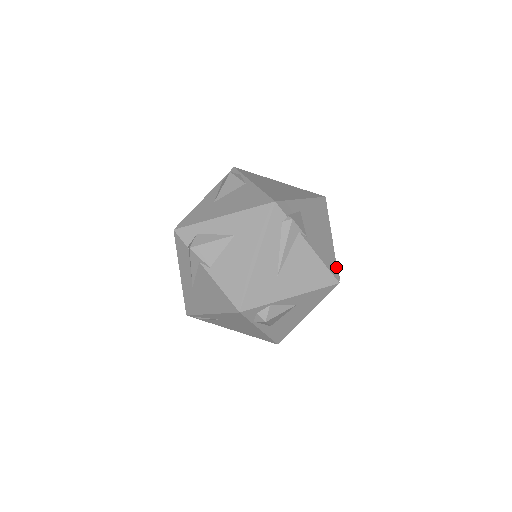
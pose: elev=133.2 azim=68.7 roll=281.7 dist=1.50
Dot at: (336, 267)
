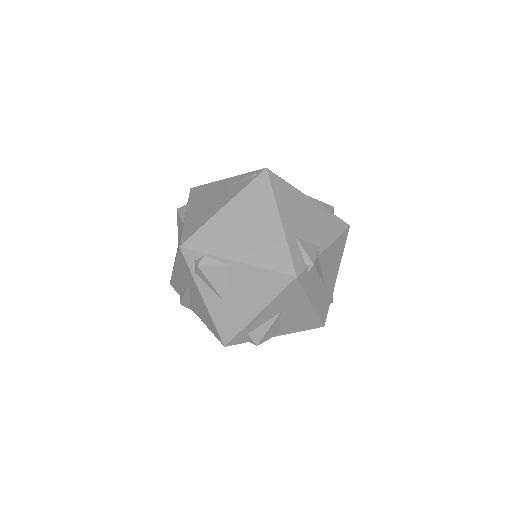
Dot at: (337, 218)
